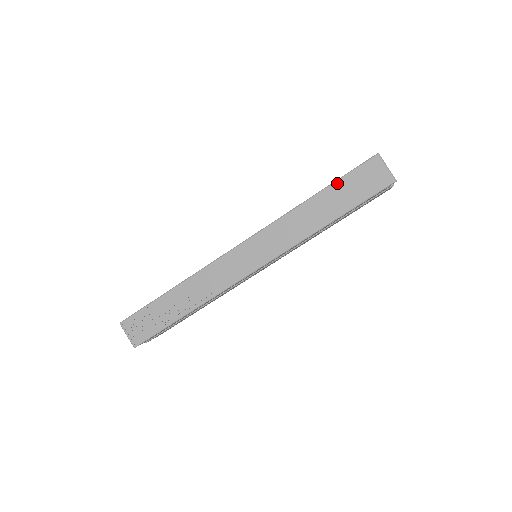
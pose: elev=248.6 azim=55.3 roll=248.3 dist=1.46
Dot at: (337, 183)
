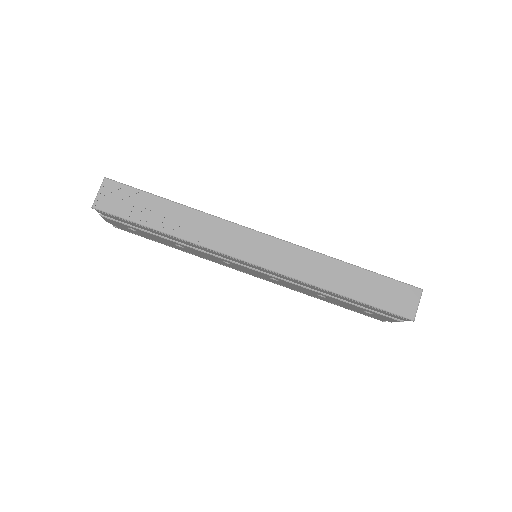
Dot at: (377, 275)
